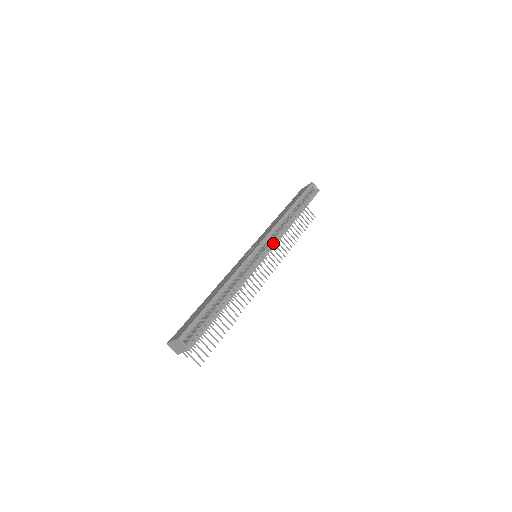
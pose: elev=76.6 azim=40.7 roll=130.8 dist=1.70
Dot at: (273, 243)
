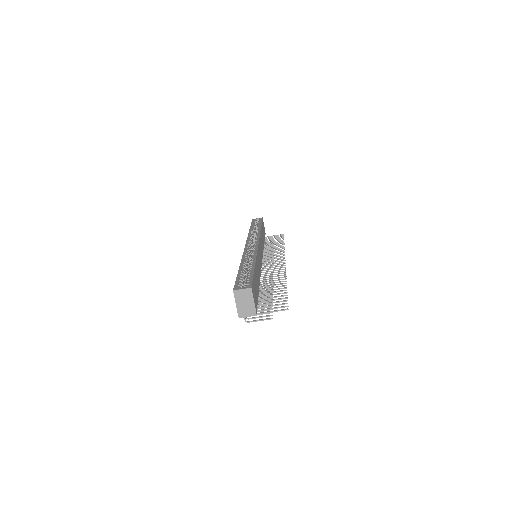
Dot at: (256, 239)
